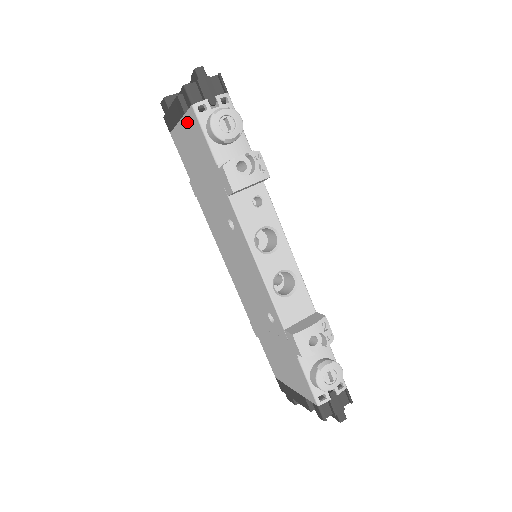
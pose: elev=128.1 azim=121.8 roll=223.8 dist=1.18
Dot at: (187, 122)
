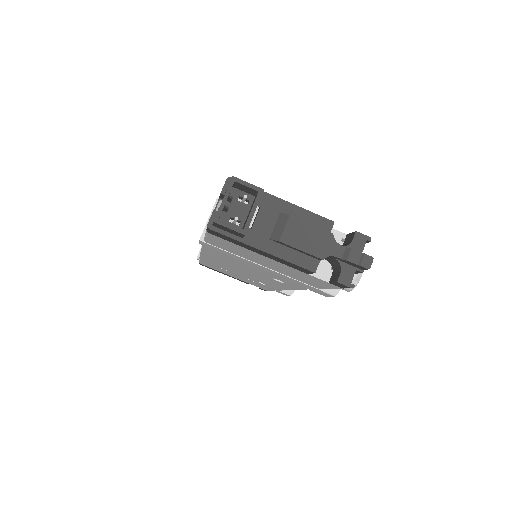
Dot at: (302, 273)
